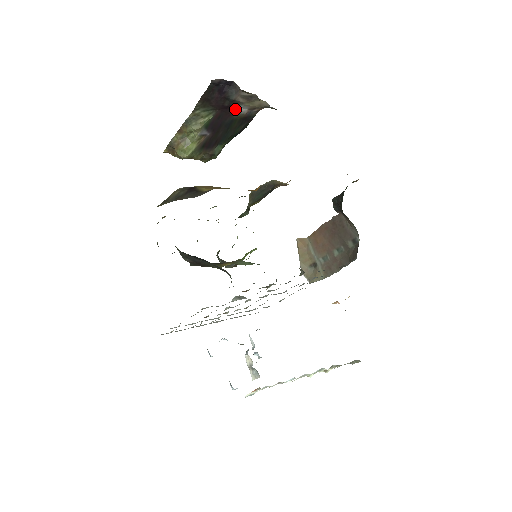
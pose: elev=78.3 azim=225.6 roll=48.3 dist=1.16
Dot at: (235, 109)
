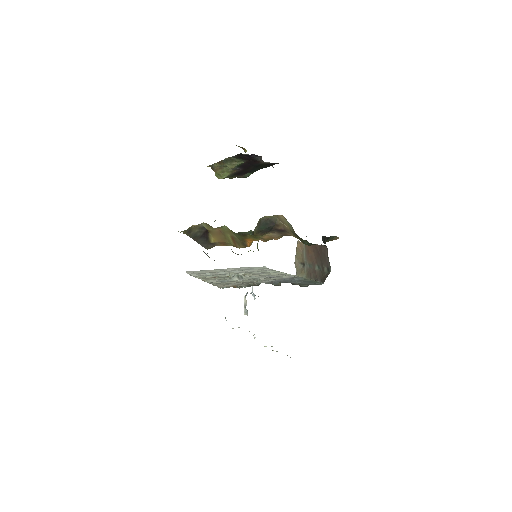
Dot at: occluded
